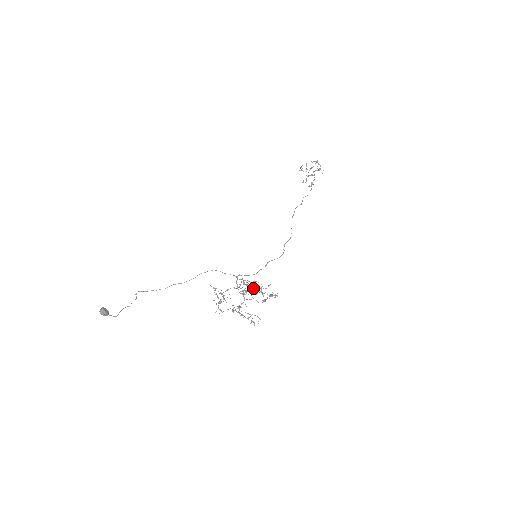
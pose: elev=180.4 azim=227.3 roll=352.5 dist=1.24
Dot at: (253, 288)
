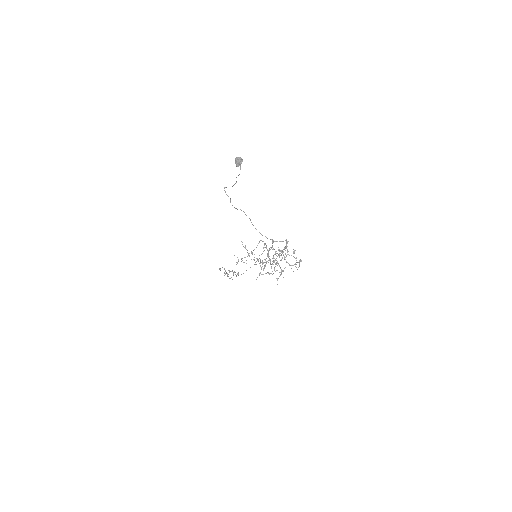
Dot at: (276, 258)
